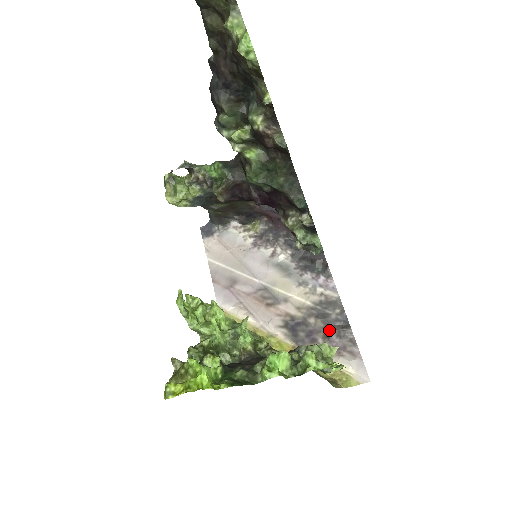
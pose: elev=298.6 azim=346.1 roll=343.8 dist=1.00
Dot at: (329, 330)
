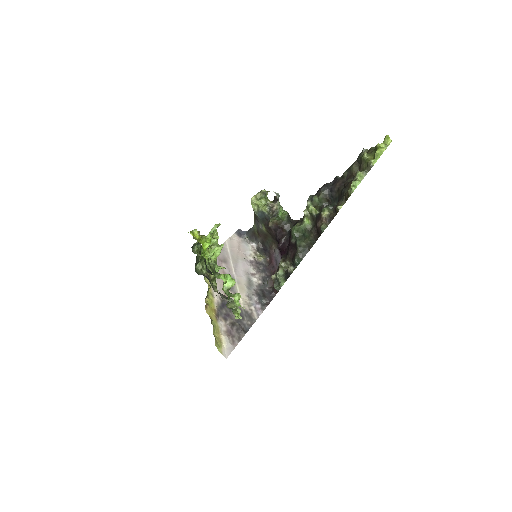
Dot at: (237, 323)
